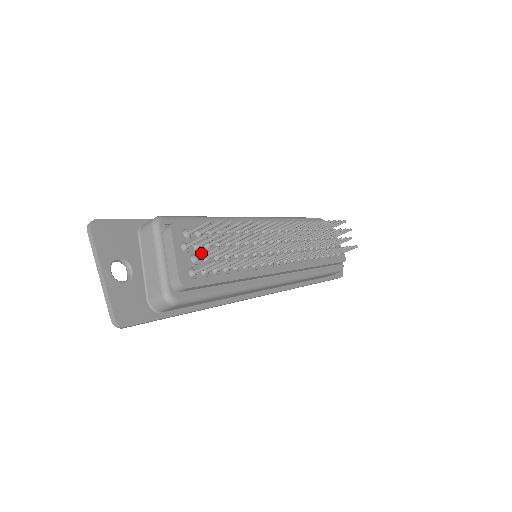
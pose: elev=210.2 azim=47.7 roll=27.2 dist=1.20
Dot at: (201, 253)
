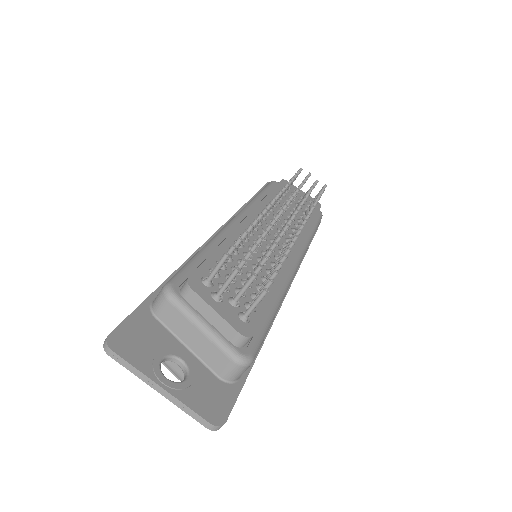
Dot at: (232, 291)
